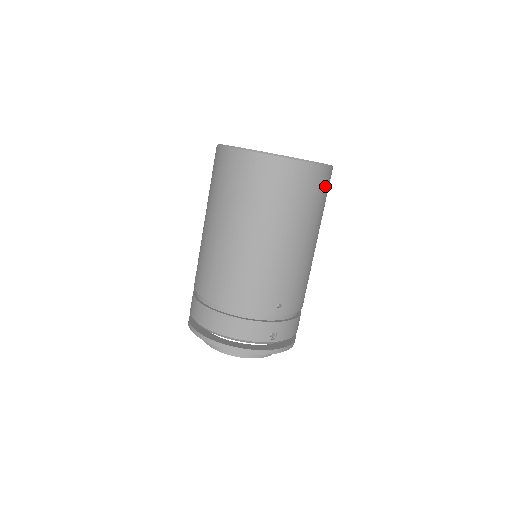
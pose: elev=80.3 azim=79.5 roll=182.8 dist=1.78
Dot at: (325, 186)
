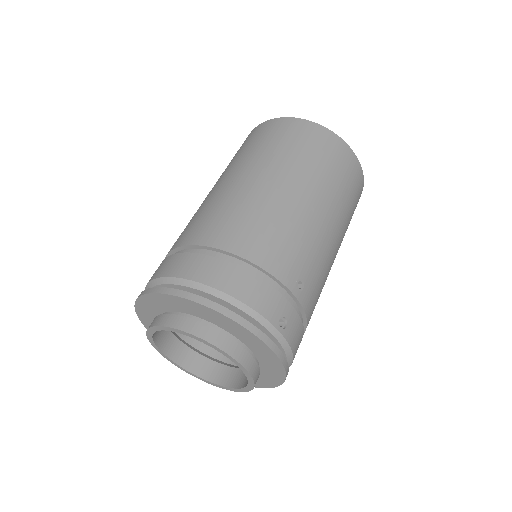
Dot at: (357, 201)
